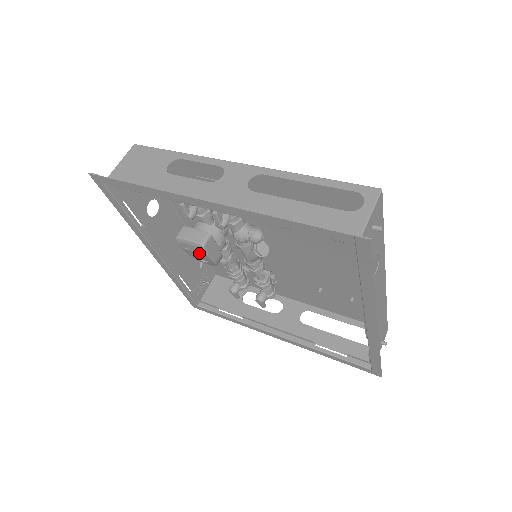
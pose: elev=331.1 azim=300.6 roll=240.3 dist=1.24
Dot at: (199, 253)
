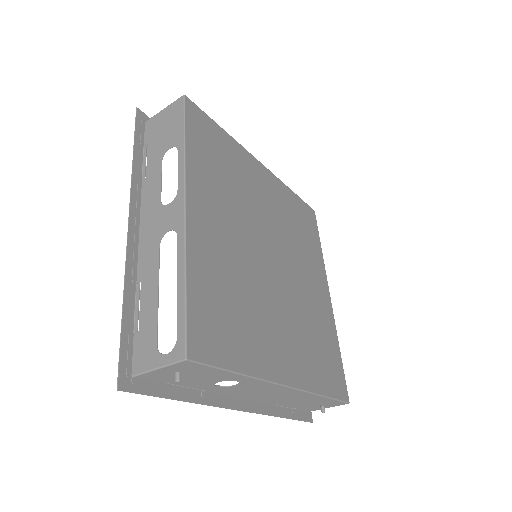
Dot at: occluded
